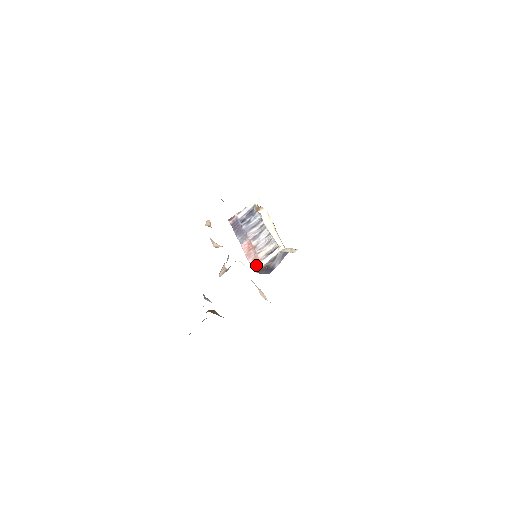
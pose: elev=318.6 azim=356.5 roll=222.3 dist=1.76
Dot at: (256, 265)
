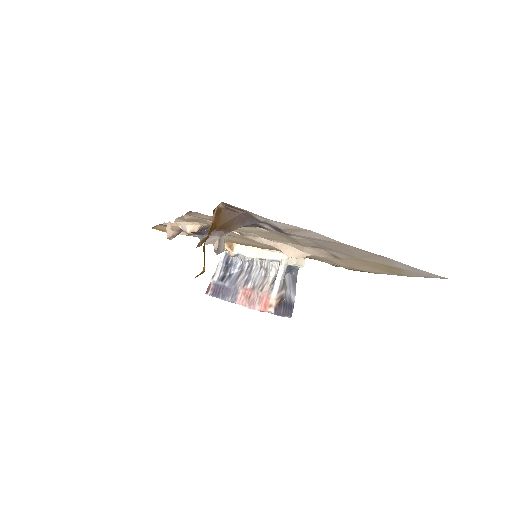
Dot at: (267, 304)
